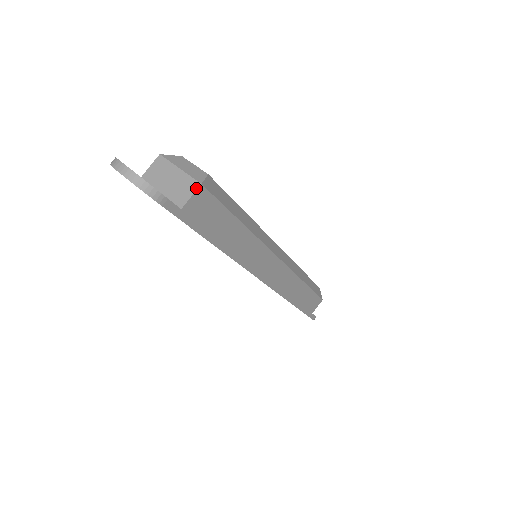
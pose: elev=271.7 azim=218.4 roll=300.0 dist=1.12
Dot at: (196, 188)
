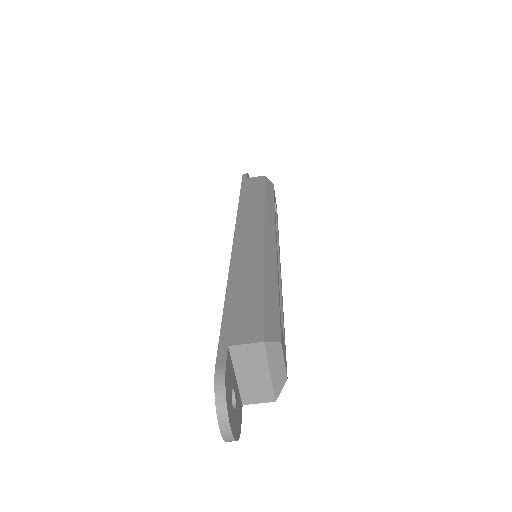
Dot at: (269, 401)
